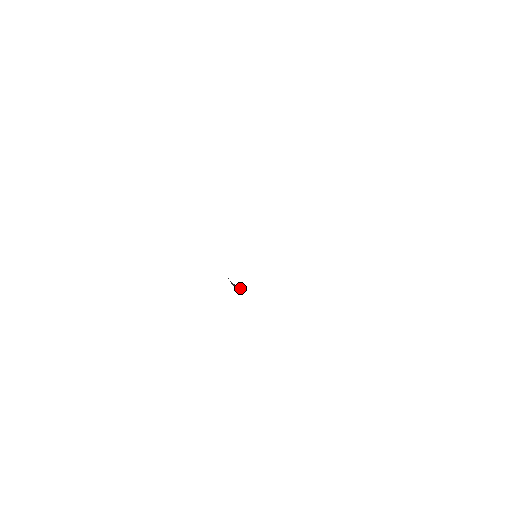
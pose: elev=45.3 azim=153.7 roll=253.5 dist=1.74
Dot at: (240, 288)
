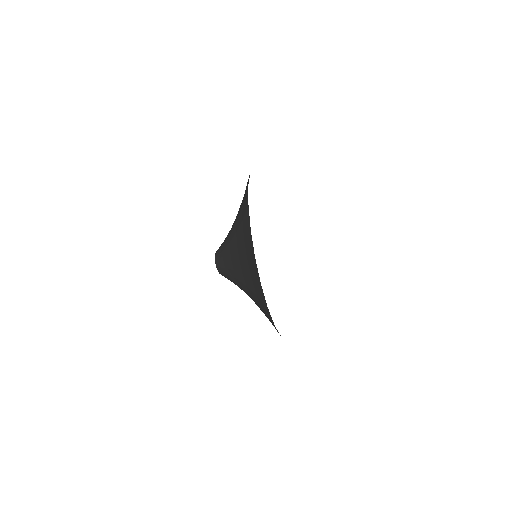
Dot at: (228, 279)
